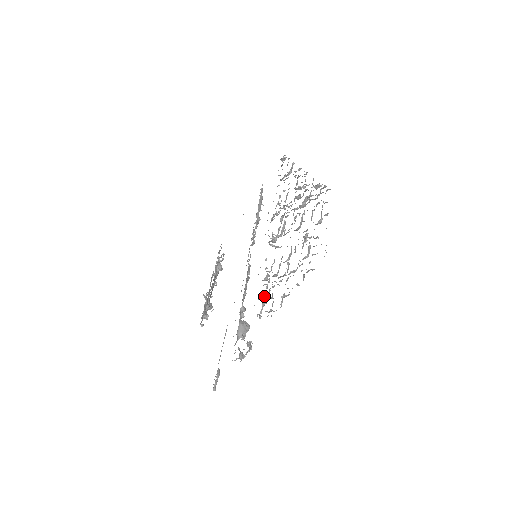
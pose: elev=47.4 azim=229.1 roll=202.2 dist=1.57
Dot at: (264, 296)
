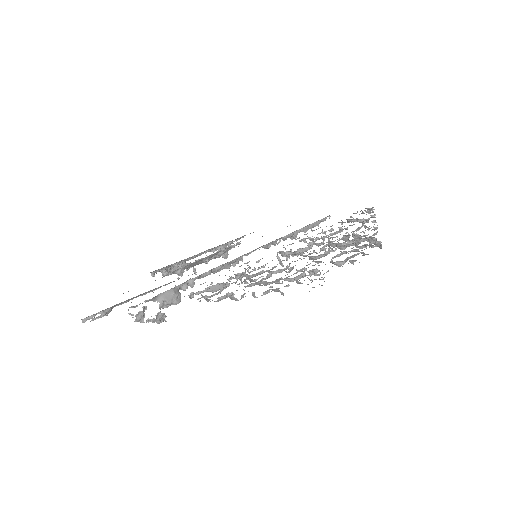
Dot at: (217, 283)
